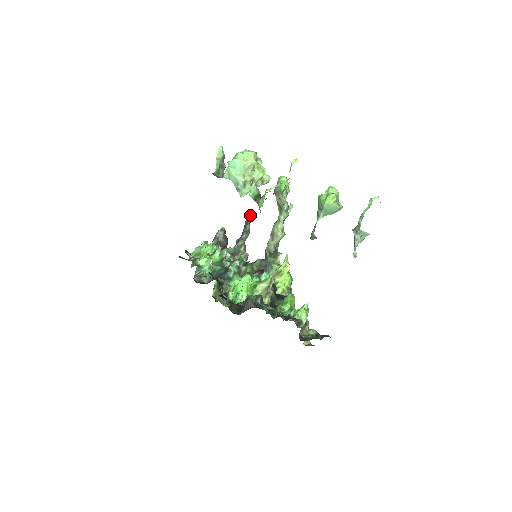
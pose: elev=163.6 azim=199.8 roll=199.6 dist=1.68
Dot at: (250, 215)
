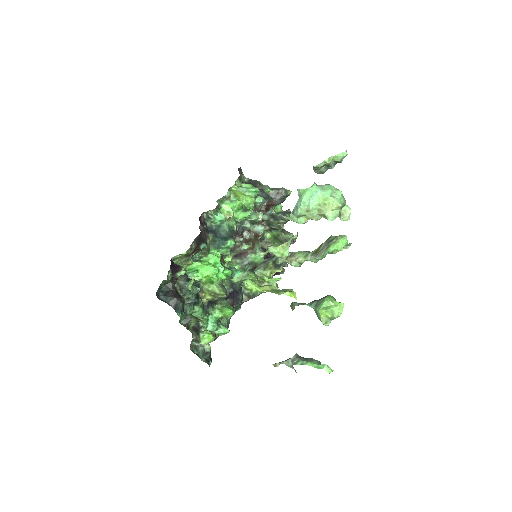
Dot at: occluded
